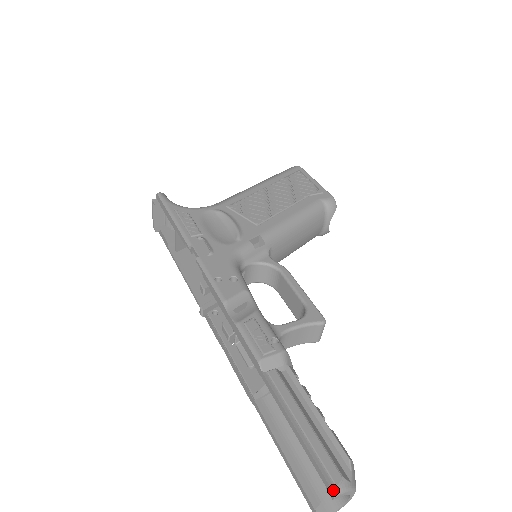
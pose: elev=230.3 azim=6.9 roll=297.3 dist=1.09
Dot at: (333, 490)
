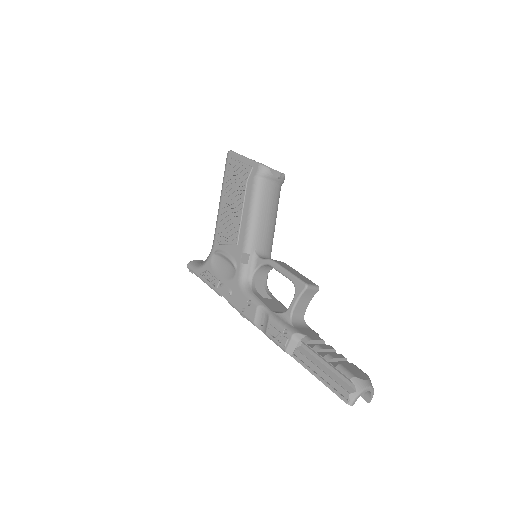
Dot at: (348, 404)
